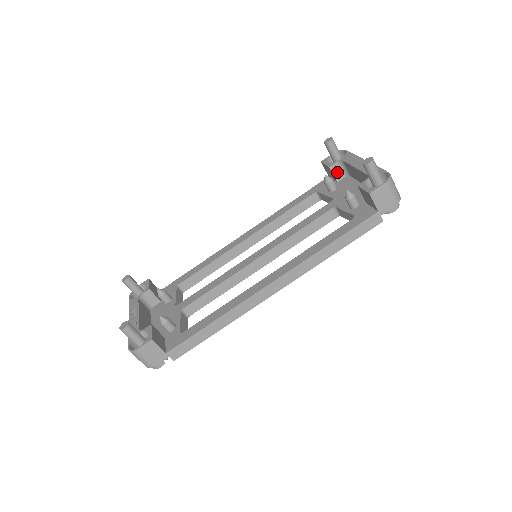
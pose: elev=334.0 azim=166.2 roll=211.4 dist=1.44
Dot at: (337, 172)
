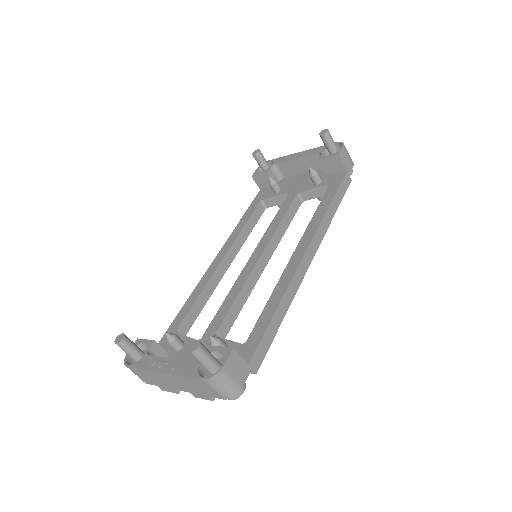
Dot at: (273, 177)
